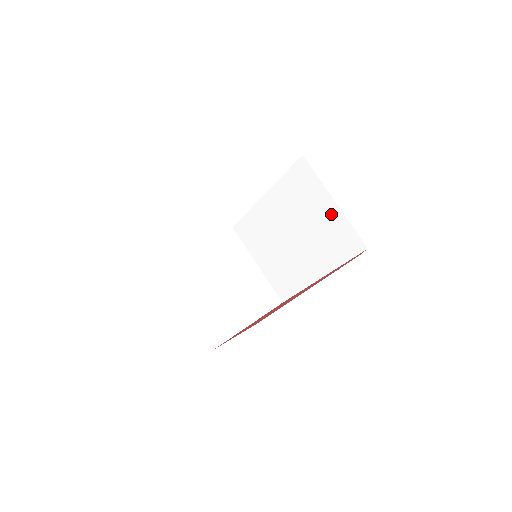
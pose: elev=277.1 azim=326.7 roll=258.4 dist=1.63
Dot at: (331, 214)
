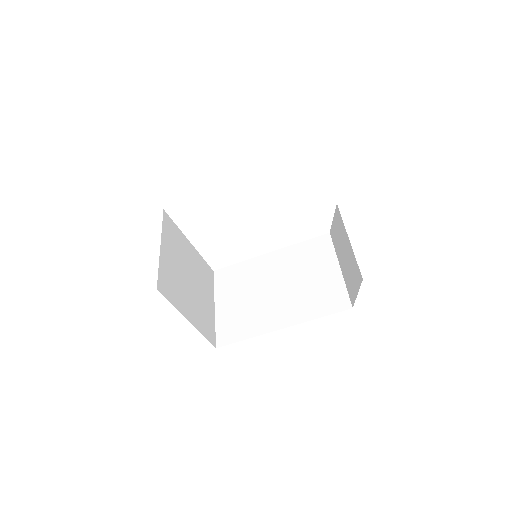
Dot at: (331, 276)
